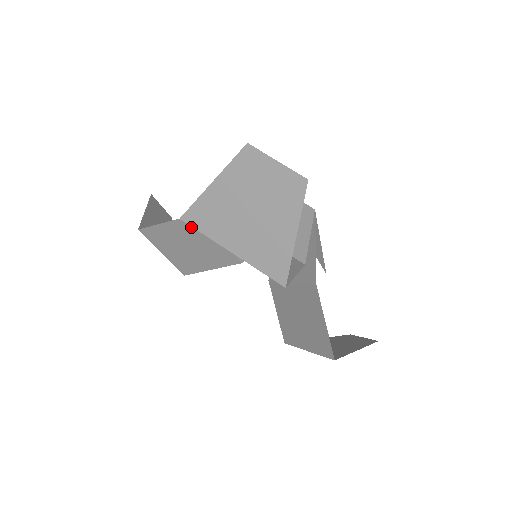
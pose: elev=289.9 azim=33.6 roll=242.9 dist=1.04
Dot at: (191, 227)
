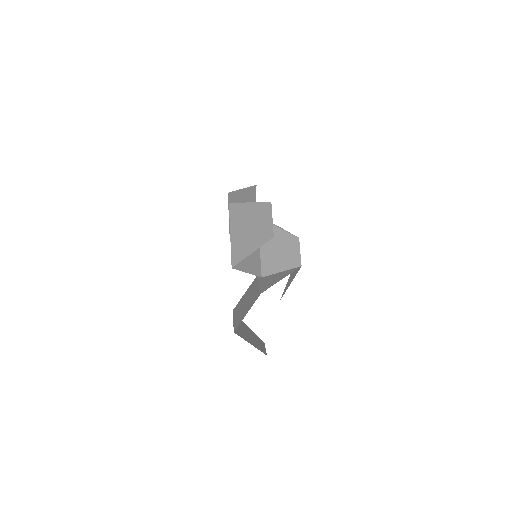
Dot at: occluded
